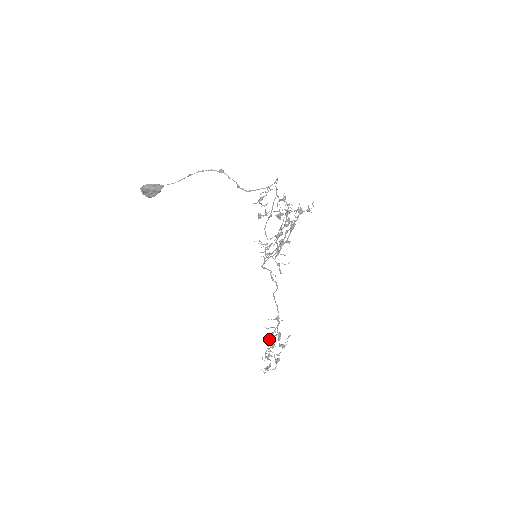
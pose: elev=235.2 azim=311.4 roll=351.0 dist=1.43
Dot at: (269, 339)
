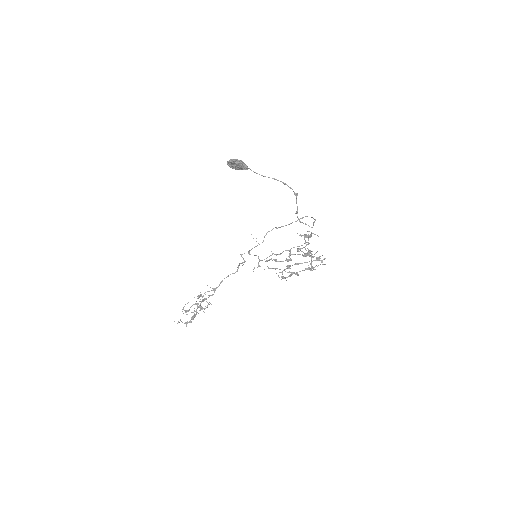
Dot at: (199, 301)
